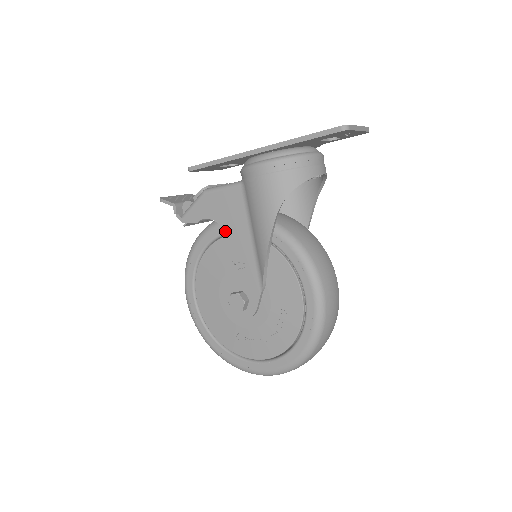
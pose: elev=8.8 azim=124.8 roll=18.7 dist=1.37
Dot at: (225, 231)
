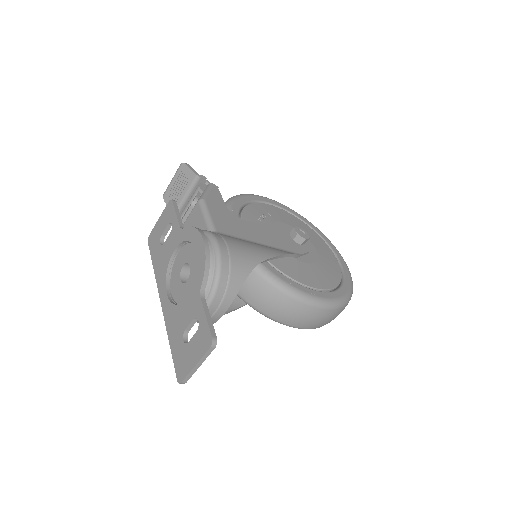
Dot at: occluded
